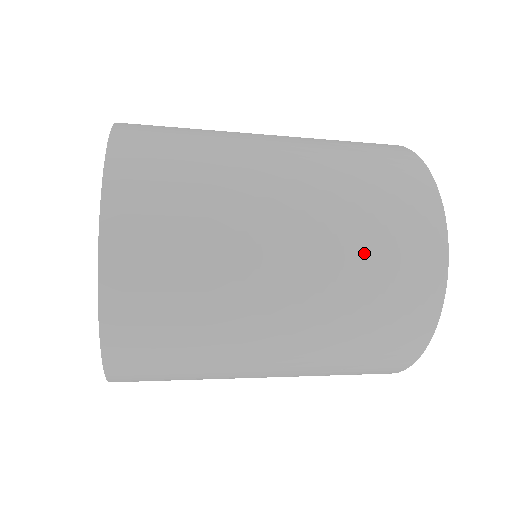
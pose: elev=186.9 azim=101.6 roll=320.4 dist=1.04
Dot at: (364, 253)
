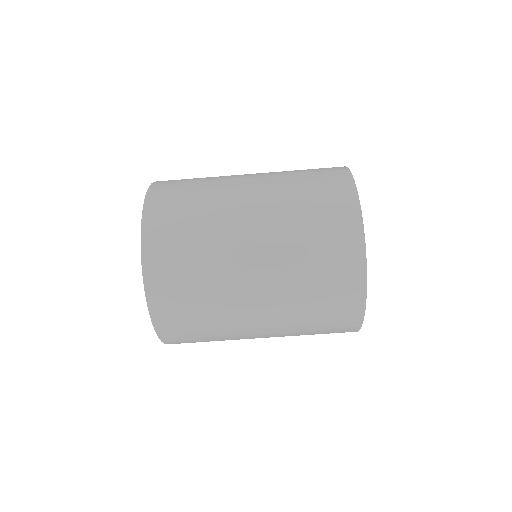
Dot at: occluded
